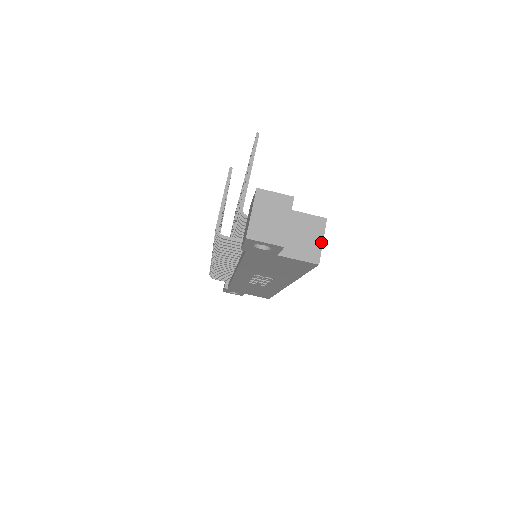
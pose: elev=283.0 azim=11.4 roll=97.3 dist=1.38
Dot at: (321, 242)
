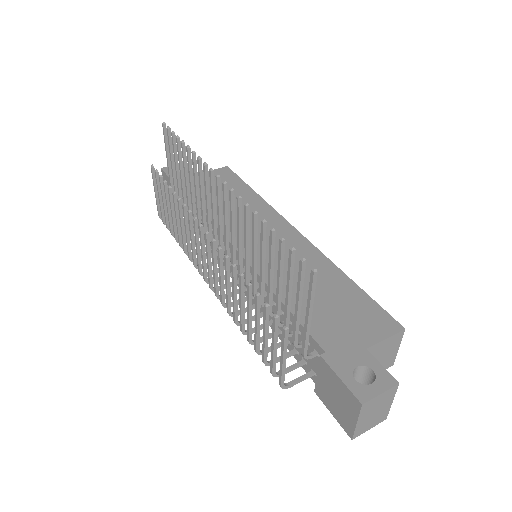
Dot at: (397, 350)
